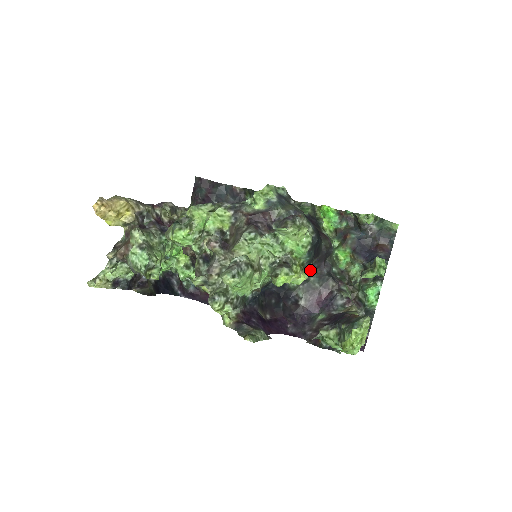
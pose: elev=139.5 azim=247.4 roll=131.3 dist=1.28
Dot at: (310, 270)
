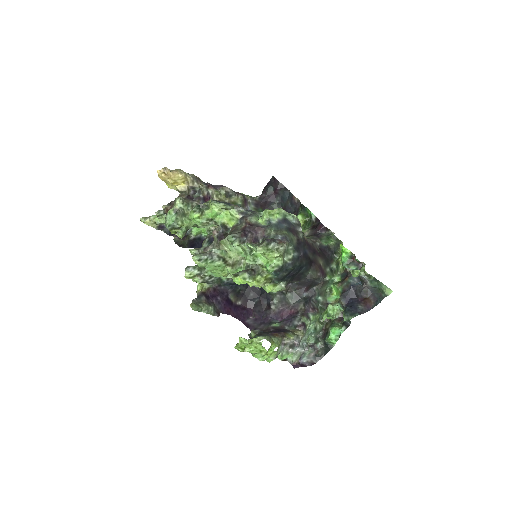
Dot at: (282, 286)
